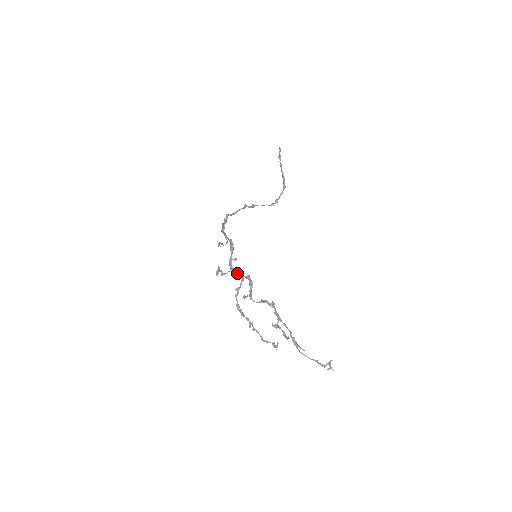
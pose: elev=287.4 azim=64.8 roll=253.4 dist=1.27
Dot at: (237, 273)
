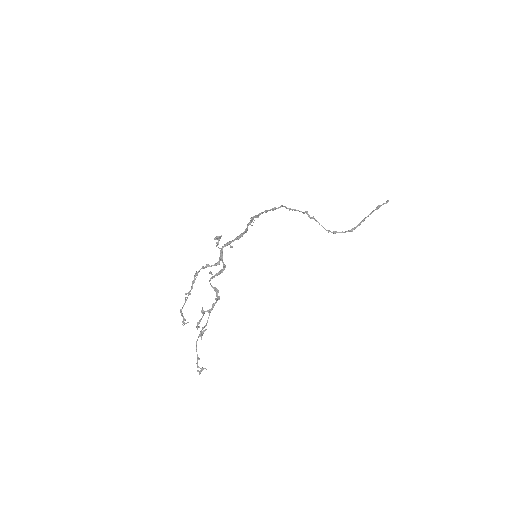
Dot at: (220, 256)
